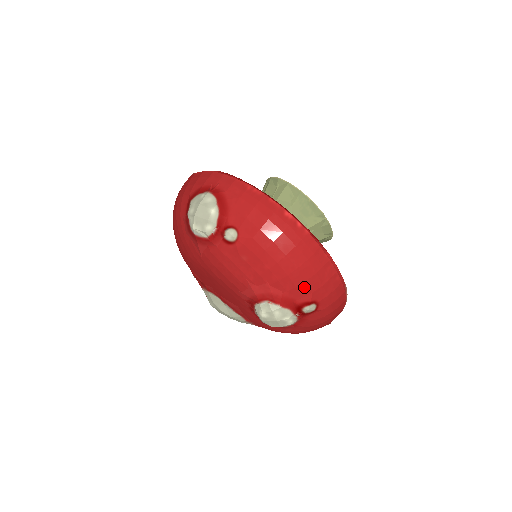
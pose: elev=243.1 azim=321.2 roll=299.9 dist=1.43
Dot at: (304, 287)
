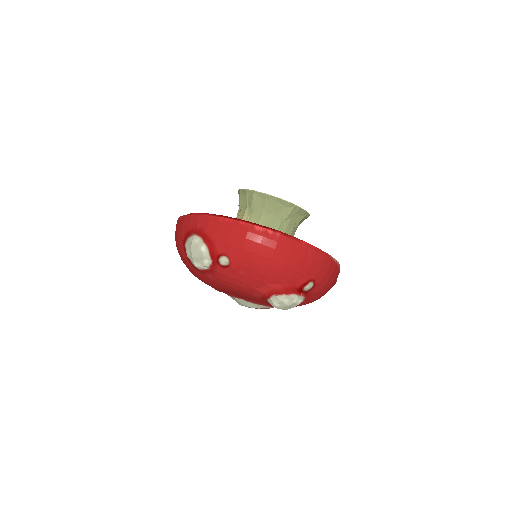
Dot at: (296, 274)
